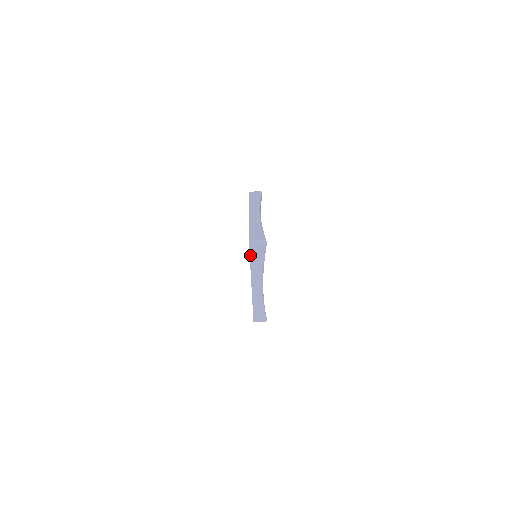
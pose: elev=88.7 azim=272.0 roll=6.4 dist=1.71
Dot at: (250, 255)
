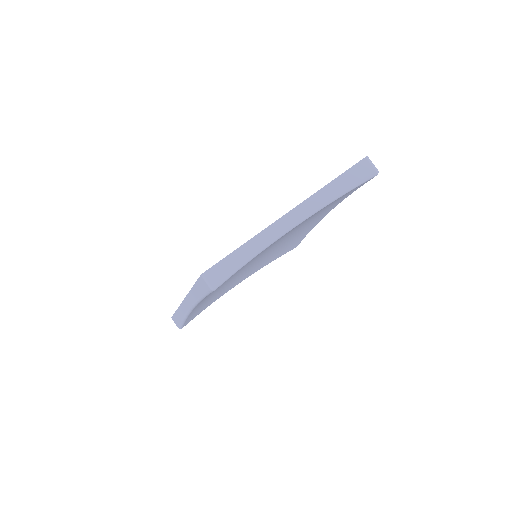
Dot at: (349, 169)
